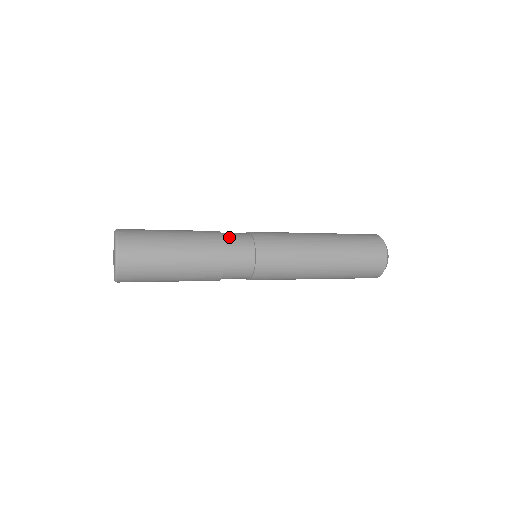
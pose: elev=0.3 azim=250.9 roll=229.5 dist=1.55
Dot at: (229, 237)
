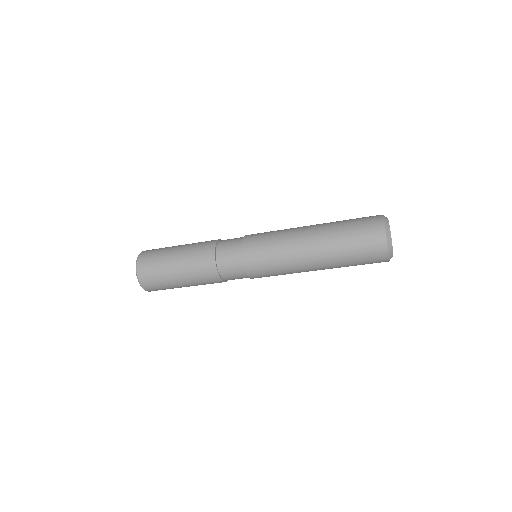
Dot at: occluded
